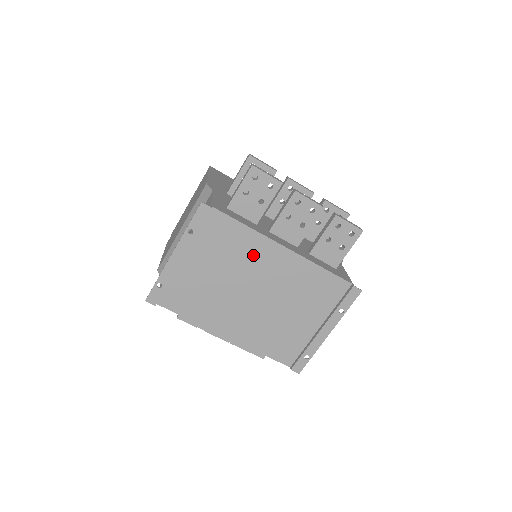
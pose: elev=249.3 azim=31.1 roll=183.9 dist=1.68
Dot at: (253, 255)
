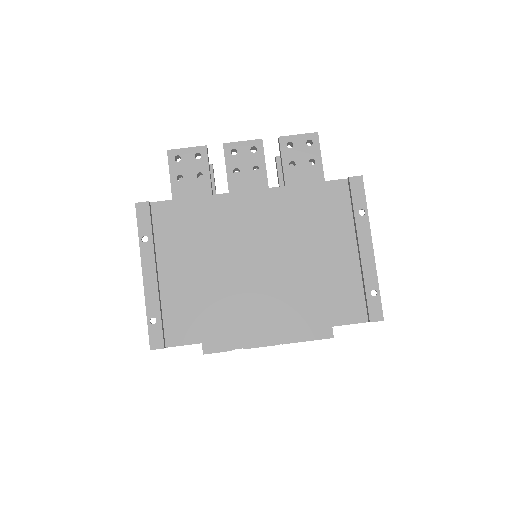
Dot at: (224, 222)
